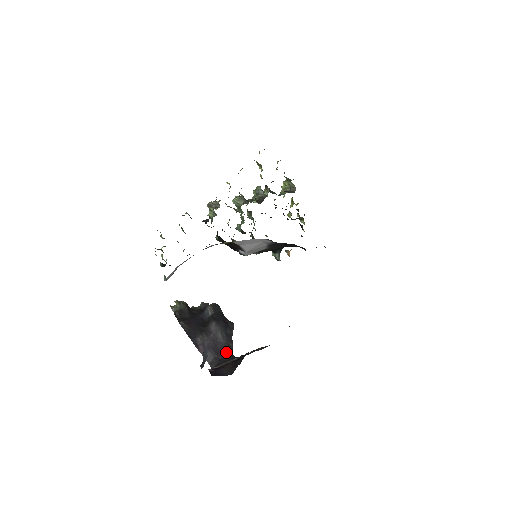
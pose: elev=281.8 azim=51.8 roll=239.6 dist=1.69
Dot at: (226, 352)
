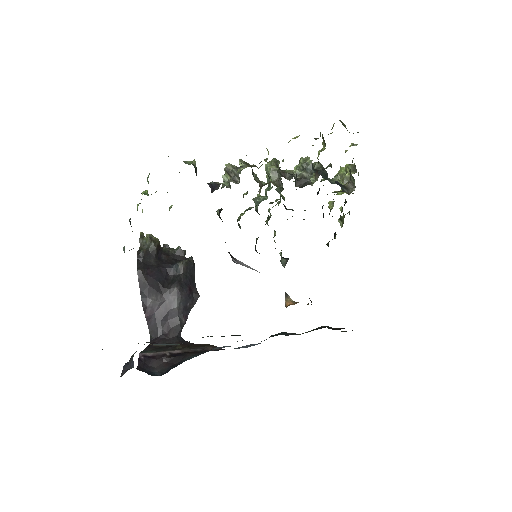
Dot at: (174, 328)
